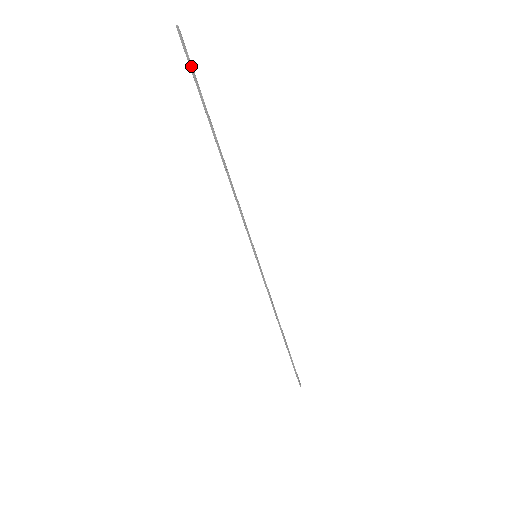
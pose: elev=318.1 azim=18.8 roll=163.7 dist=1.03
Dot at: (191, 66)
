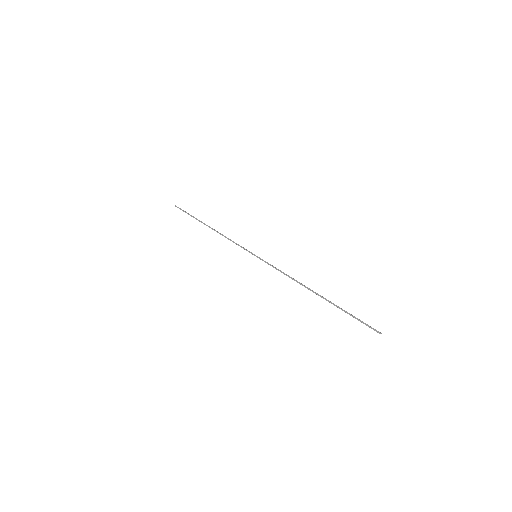
Dot at: (184, 211)
